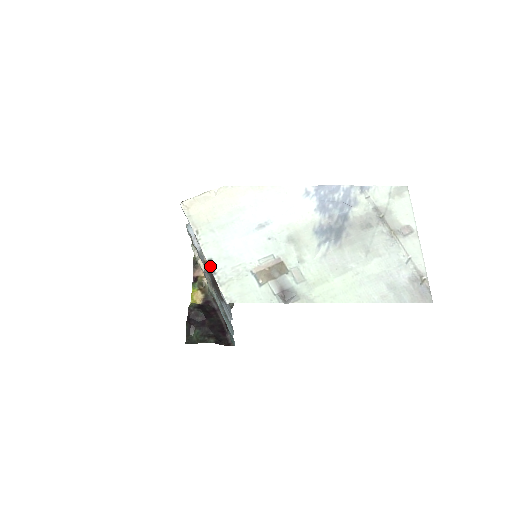
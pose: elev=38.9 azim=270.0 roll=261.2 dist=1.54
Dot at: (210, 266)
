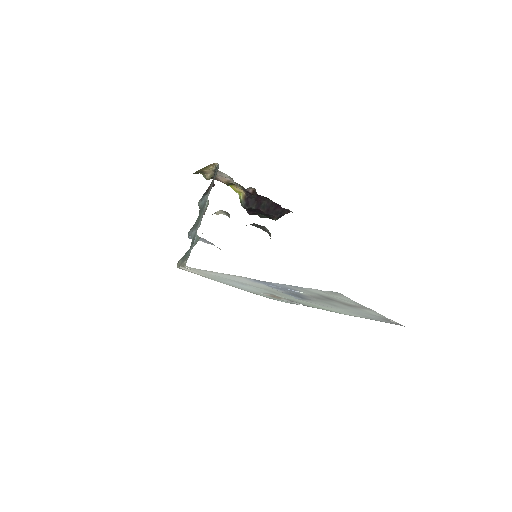
Dot at: occluded
